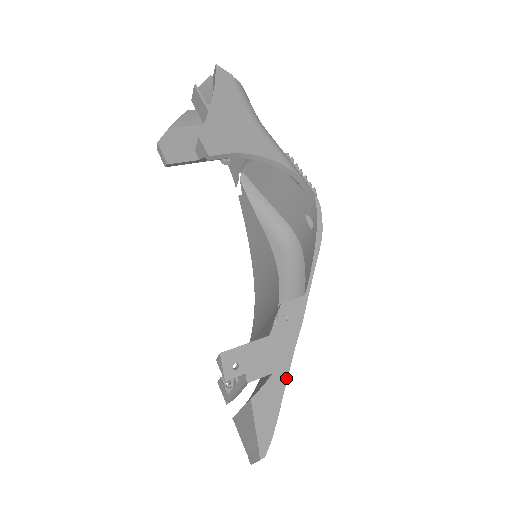
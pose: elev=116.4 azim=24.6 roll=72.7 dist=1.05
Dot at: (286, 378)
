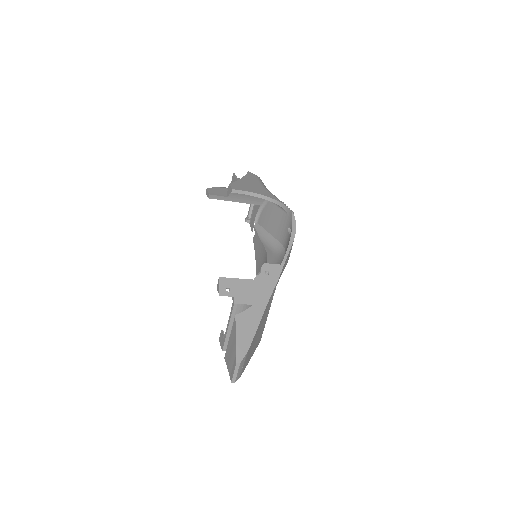
Dot at: (263, 312)
